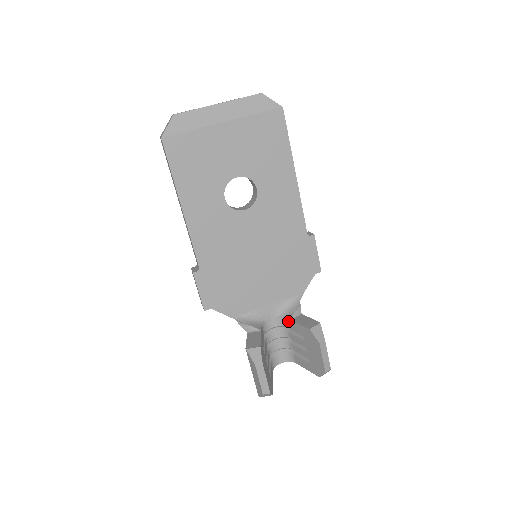
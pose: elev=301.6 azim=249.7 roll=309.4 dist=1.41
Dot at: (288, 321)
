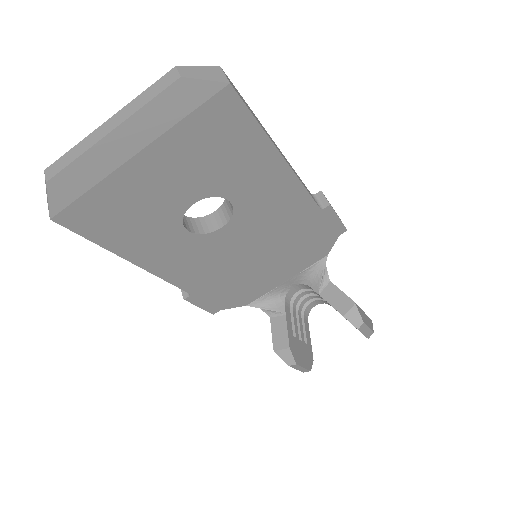
Dot at: (315, 291)
